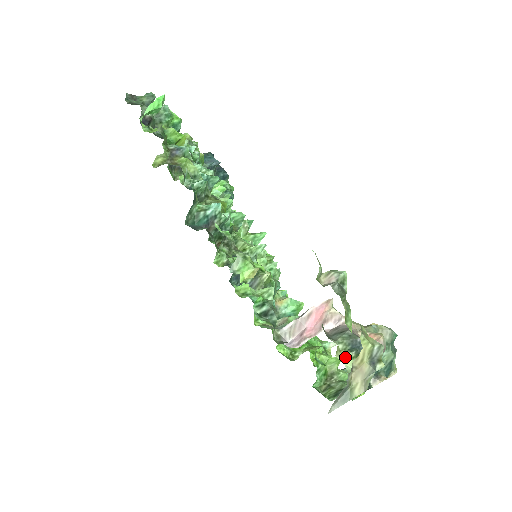
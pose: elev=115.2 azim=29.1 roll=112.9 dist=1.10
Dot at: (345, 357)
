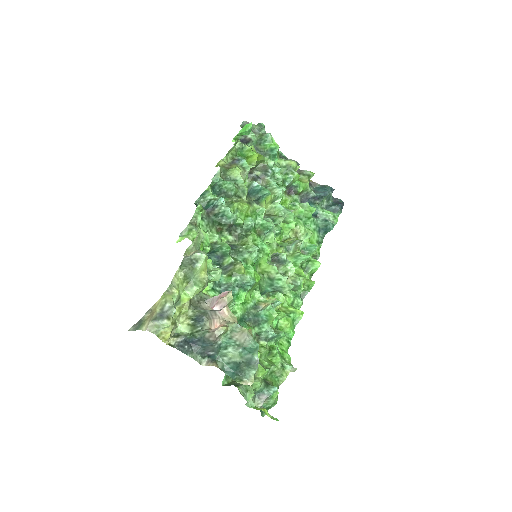
Dot at: (185, 320)
